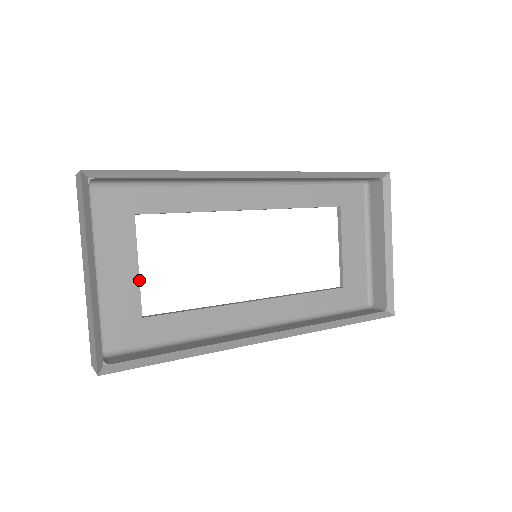
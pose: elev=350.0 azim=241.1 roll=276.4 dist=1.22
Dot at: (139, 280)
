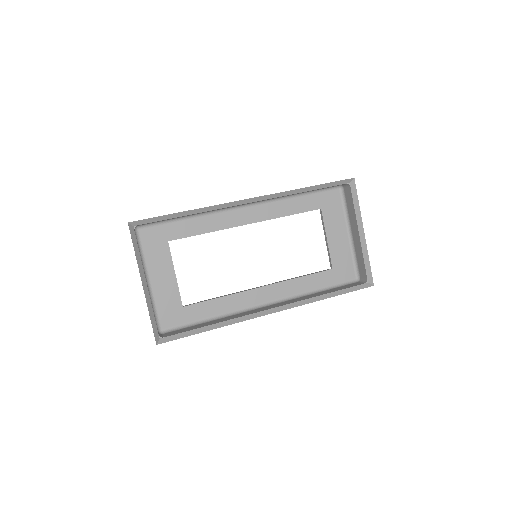
Dot at: (177, 283)
